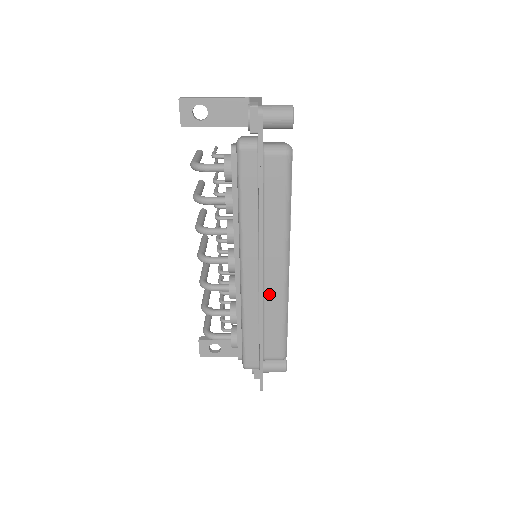
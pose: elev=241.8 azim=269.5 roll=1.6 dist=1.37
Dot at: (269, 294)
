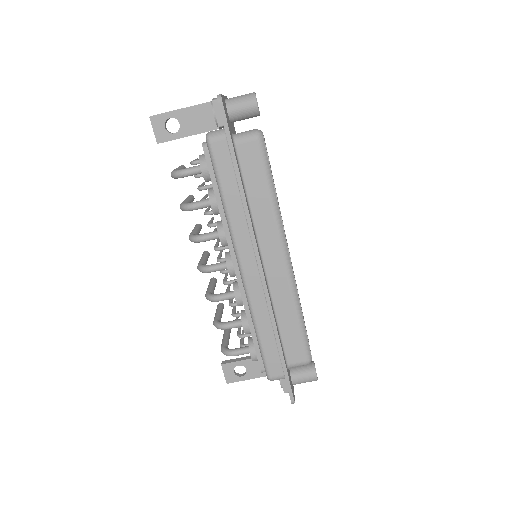
Dot at: (276, 290)
